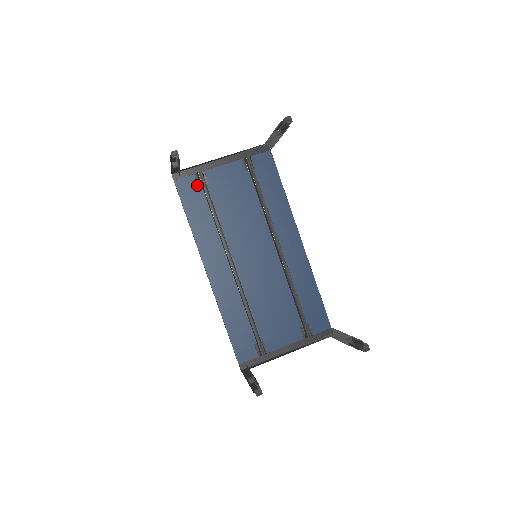
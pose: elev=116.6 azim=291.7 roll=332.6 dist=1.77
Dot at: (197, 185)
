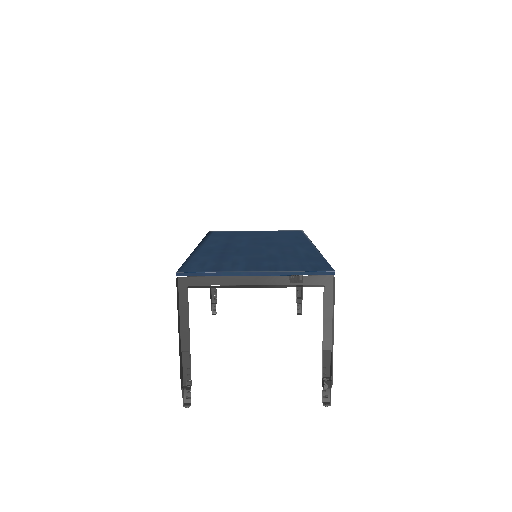
Dot at: occluded
